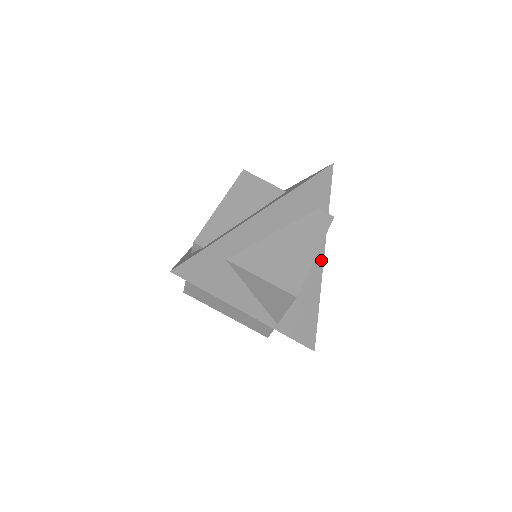
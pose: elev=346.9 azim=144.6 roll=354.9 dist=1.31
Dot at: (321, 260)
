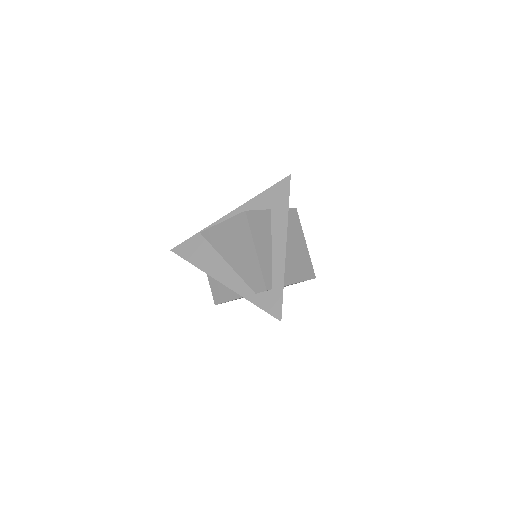
Dot at: occluded
